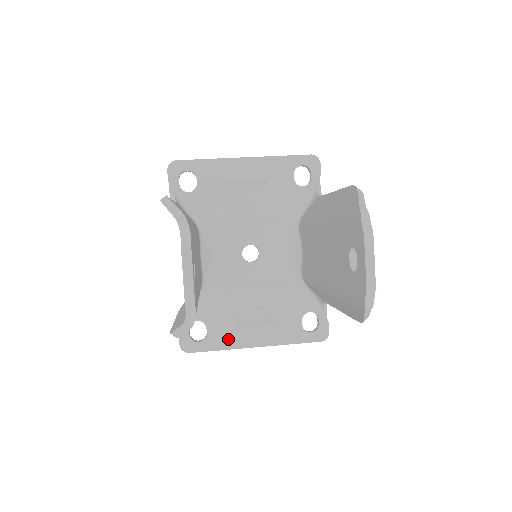
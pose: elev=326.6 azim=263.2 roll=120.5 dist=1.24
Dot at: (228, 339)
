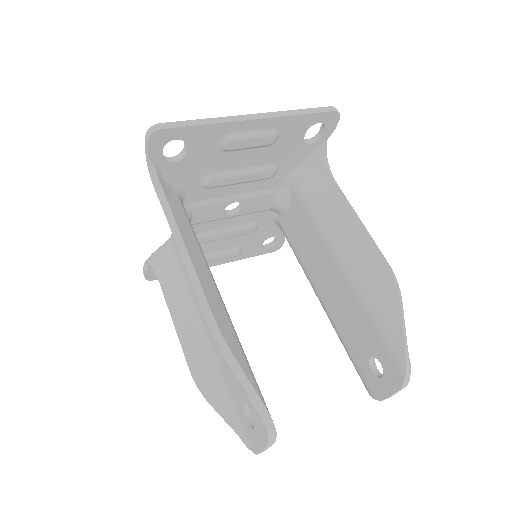
Dot at: occluded
